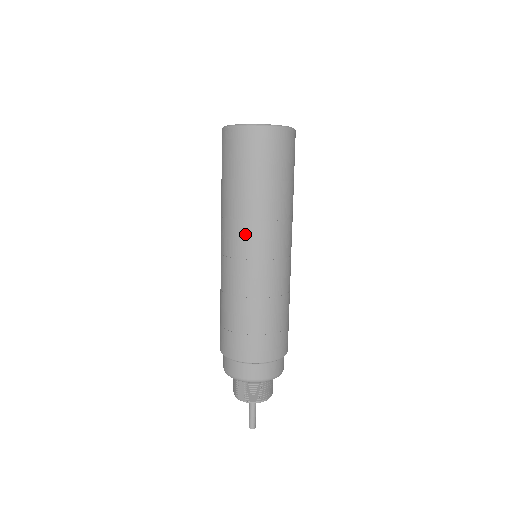
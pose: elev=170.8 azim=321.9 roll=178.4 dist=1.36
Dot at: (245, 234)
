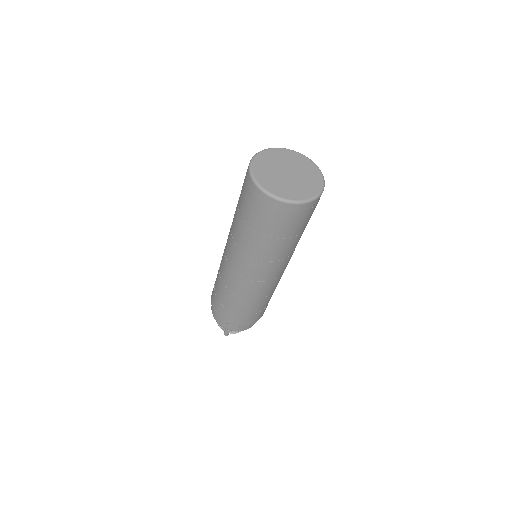
Dot at: (260, 268)
